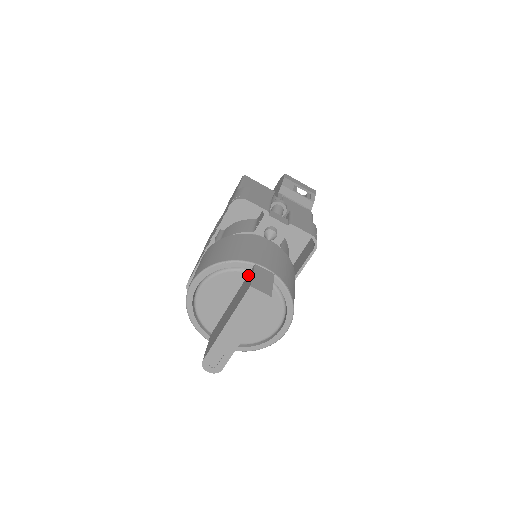
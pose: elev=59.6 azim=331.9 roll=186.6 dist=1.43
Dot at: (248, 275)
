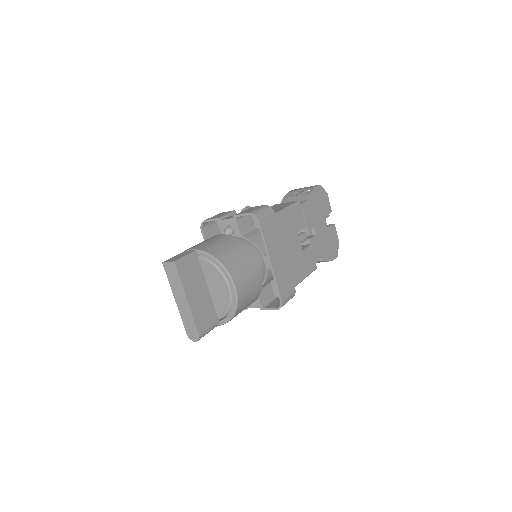
Dot at: occluded
